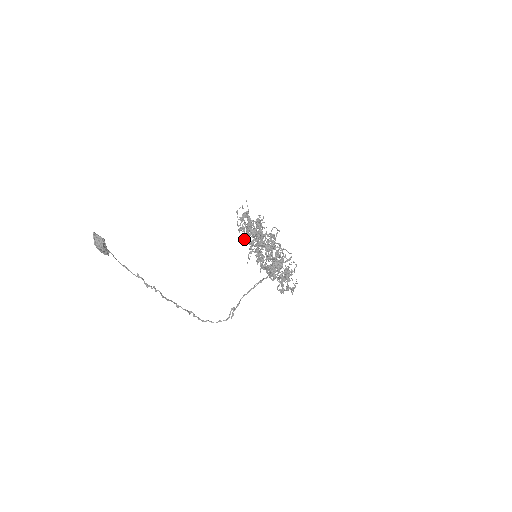
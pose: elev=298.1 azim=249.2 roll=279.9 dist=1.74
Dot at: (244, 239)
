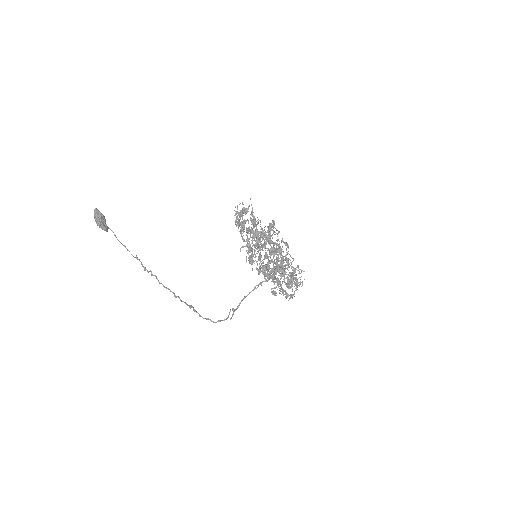
Dot at: occluded
